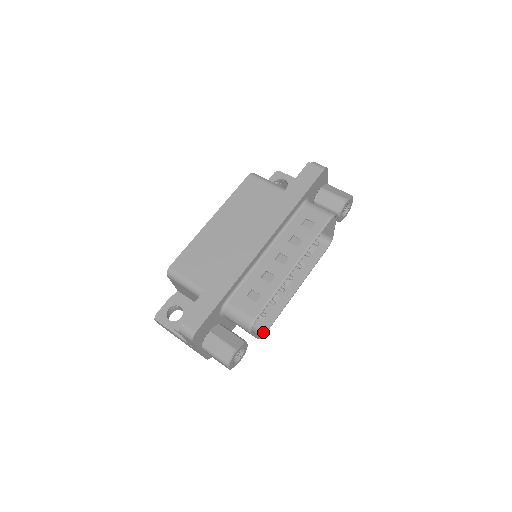
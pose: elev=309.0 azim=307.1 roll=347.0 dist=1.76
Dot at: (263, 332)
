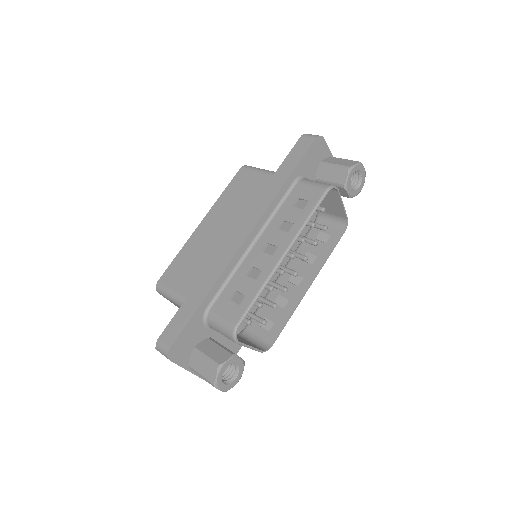
Dot at: (269, 344)
